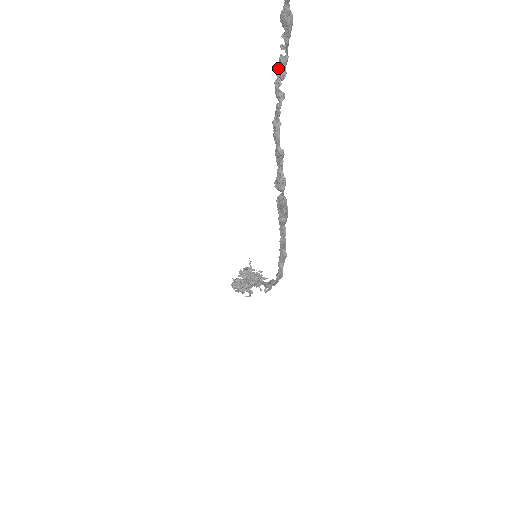
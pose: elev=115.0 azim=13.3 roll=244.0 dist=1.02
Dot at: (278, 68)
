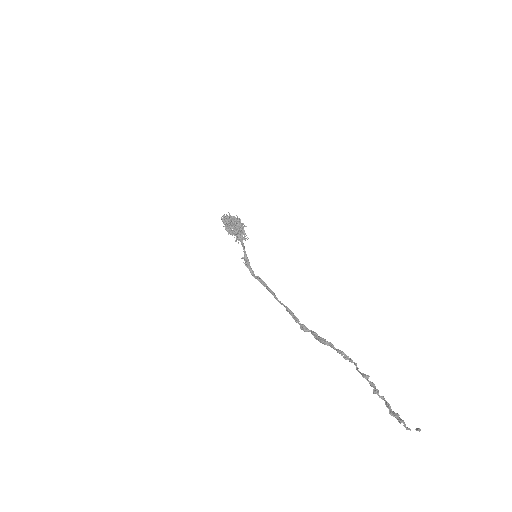
Dot at: (347, 358)
